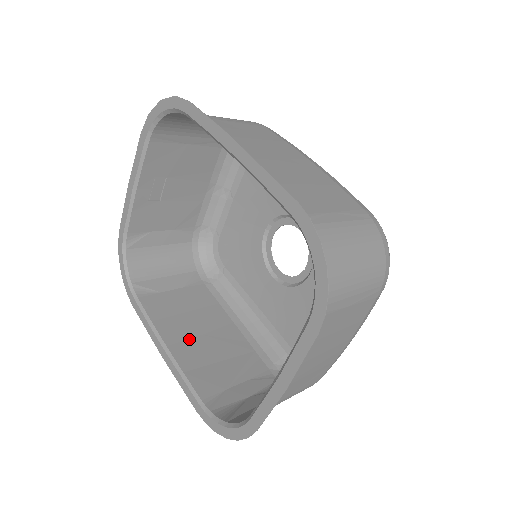
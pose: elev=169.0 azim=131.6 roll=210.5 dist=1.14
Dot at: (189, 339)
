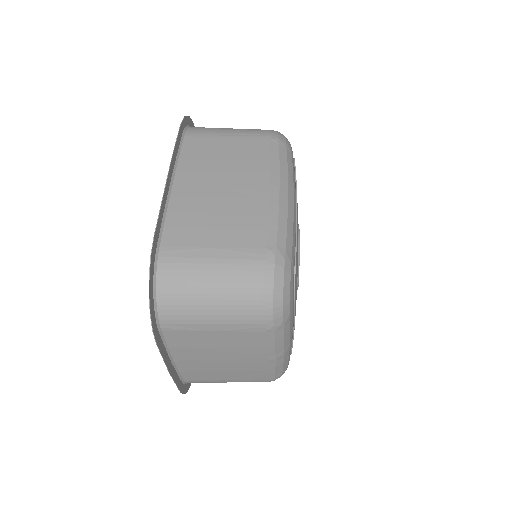
Dot at: occluded
